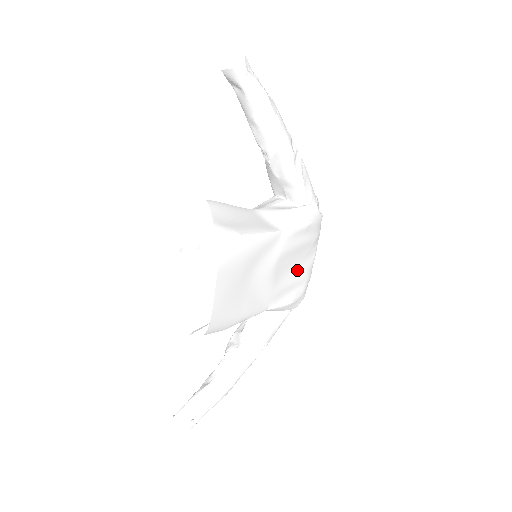
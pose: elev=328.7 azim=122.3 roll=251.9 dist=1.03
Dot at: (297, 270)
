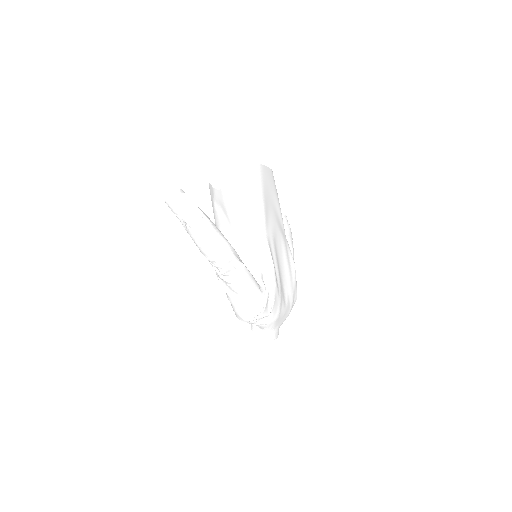
Dot at: (280, 273)
